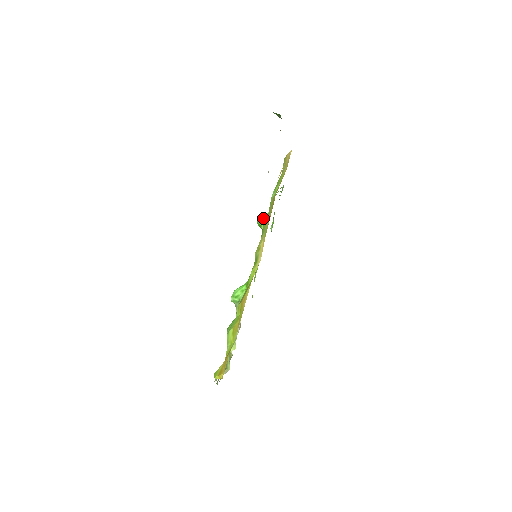
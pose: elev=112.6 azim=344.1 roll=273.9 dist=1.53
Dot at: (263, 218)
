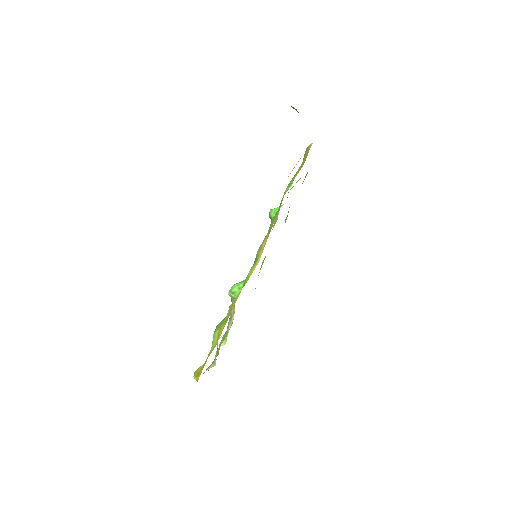
Dot at: (275, 211)
